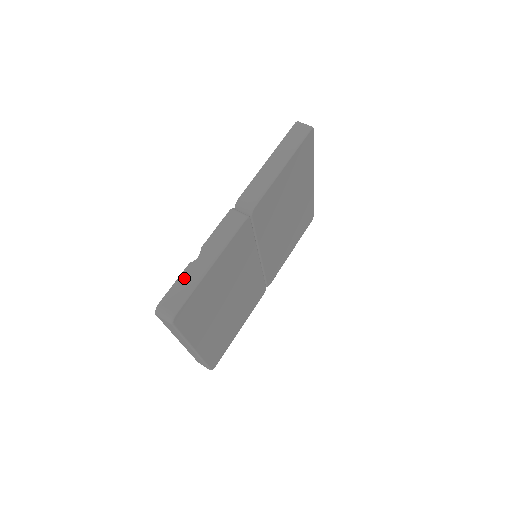
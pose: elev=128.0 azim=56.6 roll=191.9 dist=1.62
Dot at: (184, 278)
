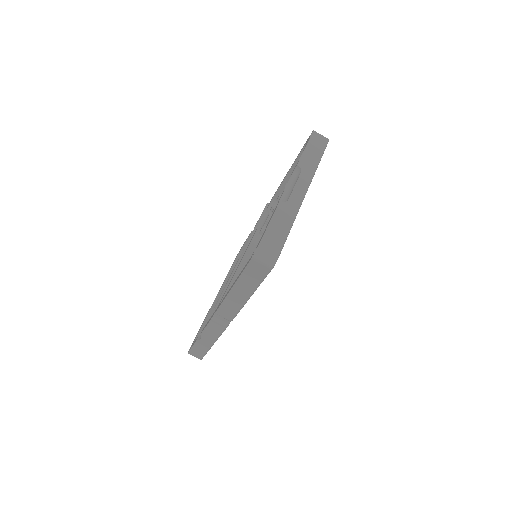
Dot at: (197, 346)
